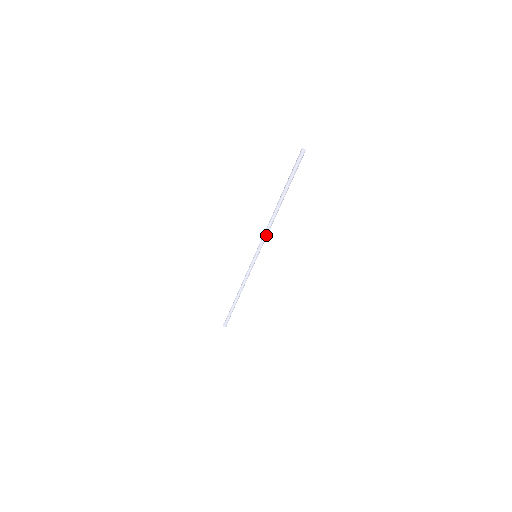
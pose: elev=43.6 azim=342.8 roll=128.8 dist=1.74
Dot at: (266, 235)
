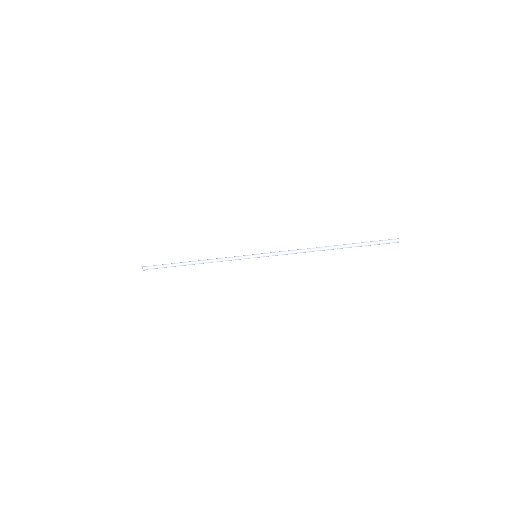
Dot at: occluded
